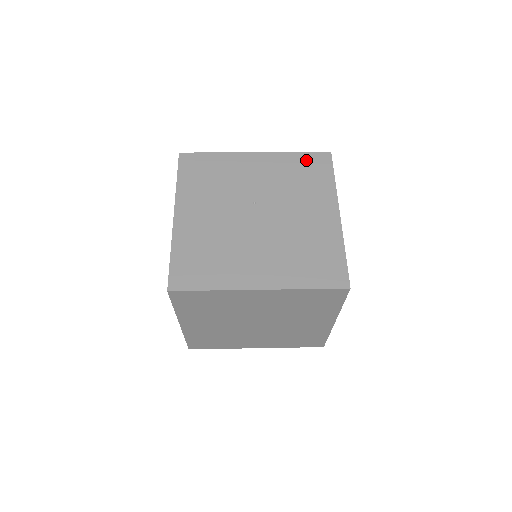
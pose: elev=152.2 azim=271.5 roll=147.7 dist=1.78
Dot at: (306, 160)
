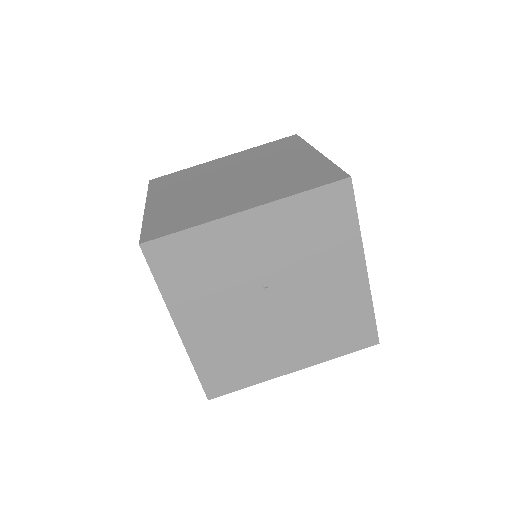
Dot at: (318, 203)
